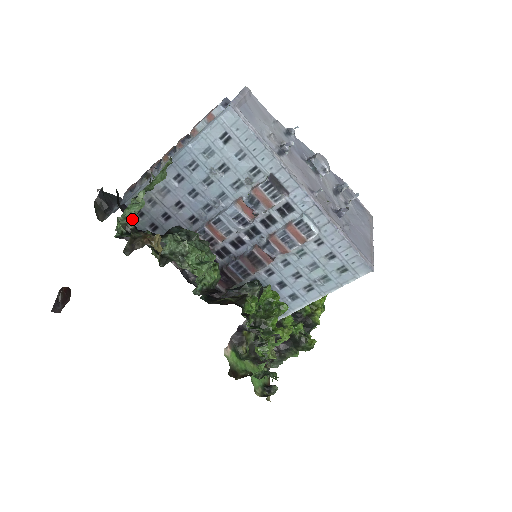
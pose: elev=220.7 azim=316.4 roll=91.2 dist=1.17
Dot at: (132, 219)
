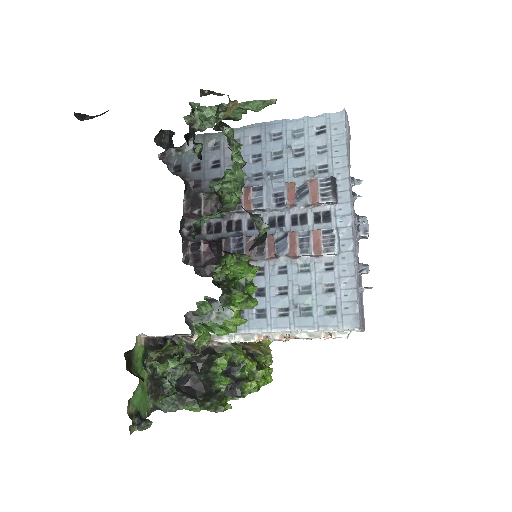
Dot at: (202, 123)
